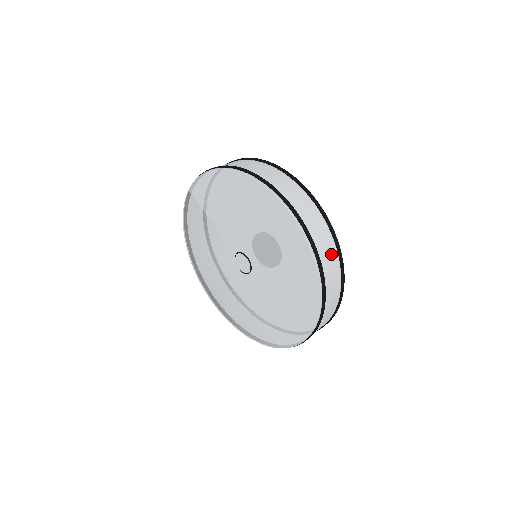
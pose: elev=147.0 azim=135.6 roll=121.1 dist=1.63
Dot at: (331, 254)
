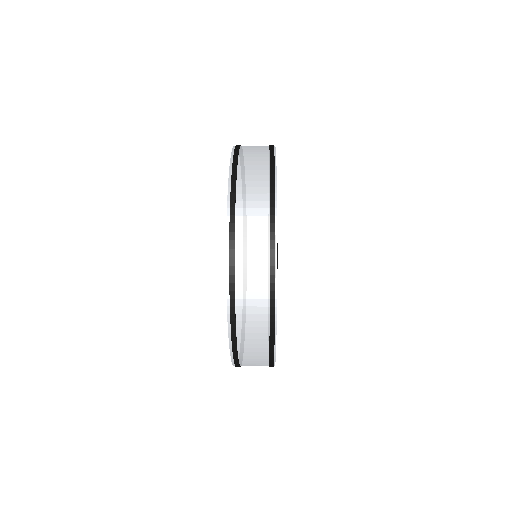
Dot at: (258, 238)
